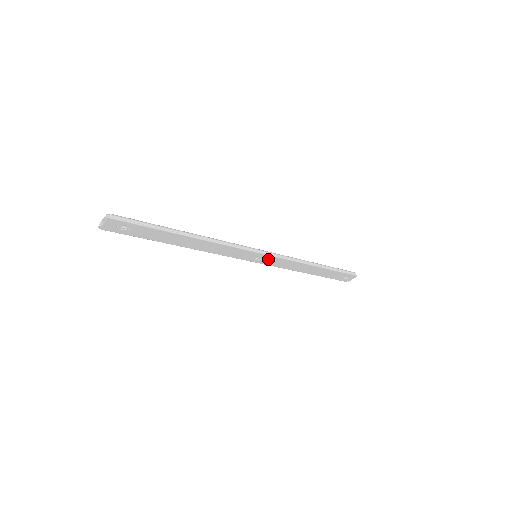
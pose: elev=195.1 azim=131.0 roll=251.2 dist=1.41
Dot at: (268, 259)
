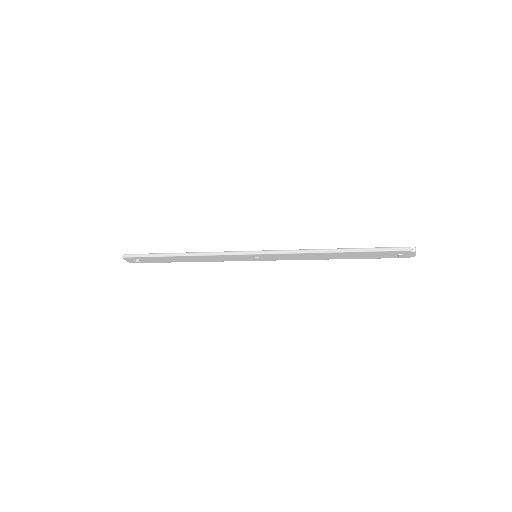
Dot at: (269, 256)
